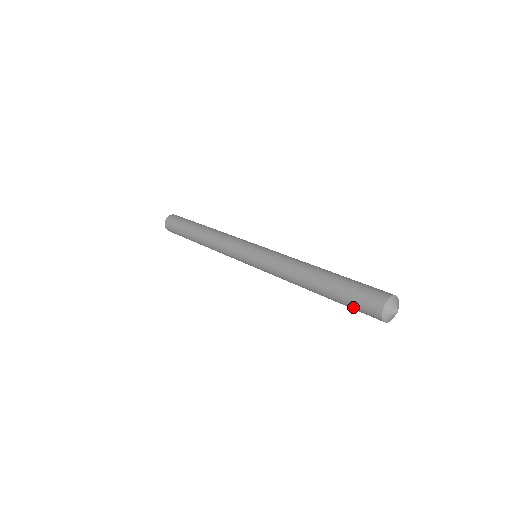
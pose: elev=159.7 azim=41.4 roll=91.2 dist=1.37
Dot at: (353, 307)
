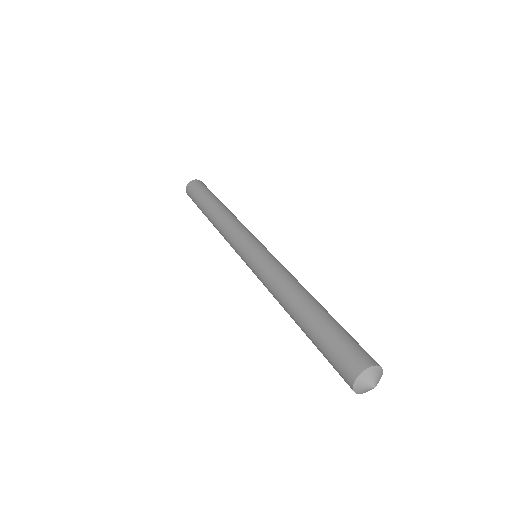
Dot at: (328, 360)
